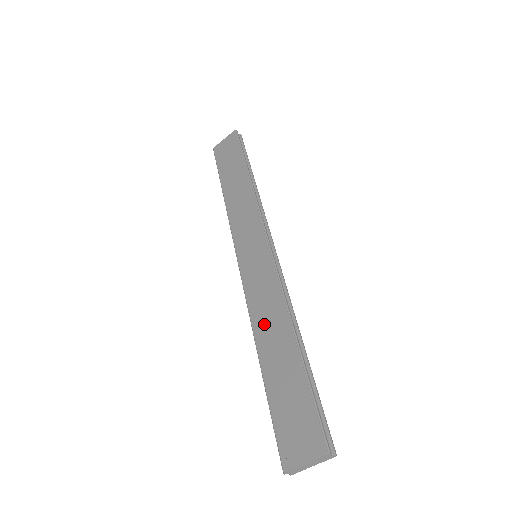
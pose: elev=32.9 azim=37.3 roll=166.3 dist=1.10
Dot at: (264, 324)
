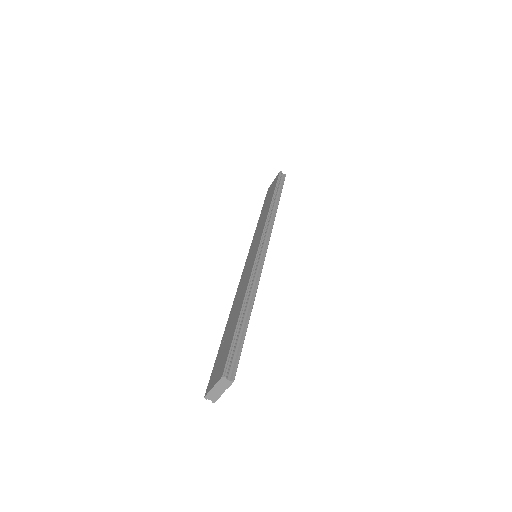
Dot at: (237, 300)
